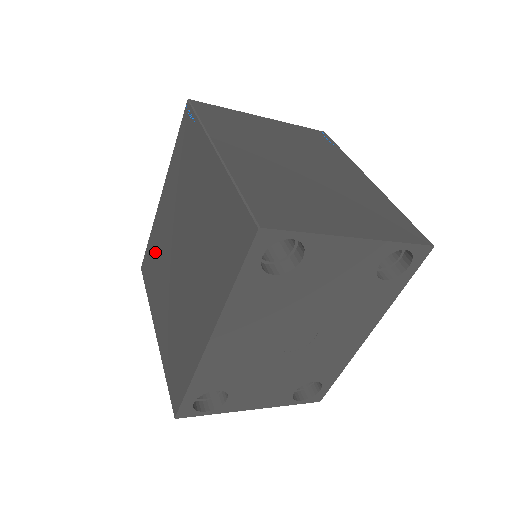
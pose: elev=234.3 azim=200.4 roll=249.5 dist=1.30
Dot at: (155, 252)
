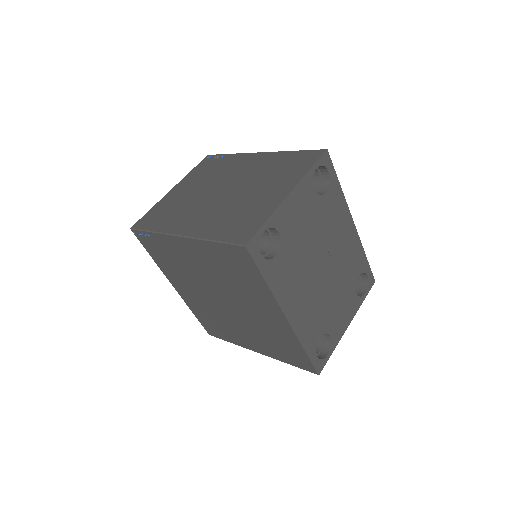
Dot at: (207, 317)
